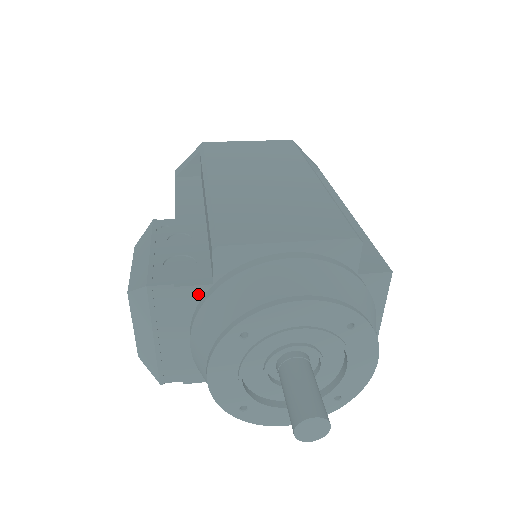
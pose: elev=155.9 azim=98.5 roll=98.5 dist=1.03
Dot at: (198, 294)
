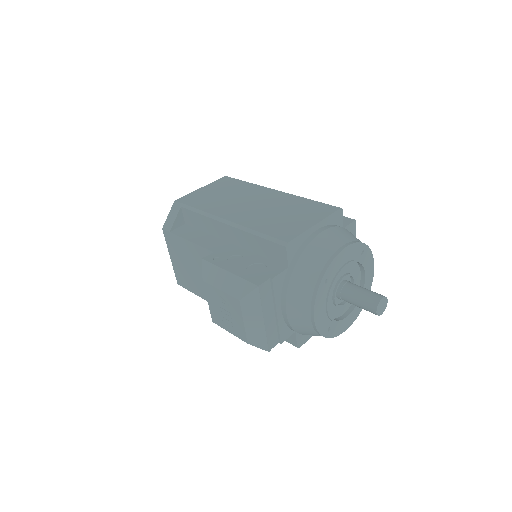
Dot at: (282, 278)
